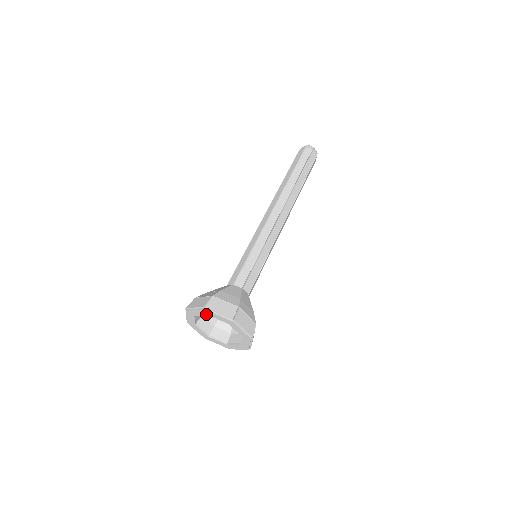
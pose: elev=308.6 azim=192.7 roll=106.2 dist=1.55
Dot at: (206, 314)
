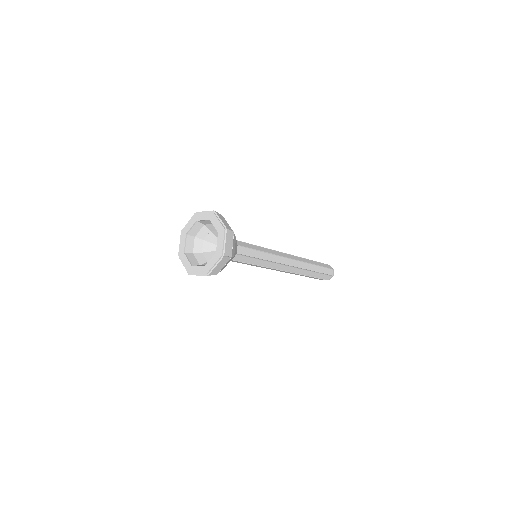
Dot at: (209, 218)
